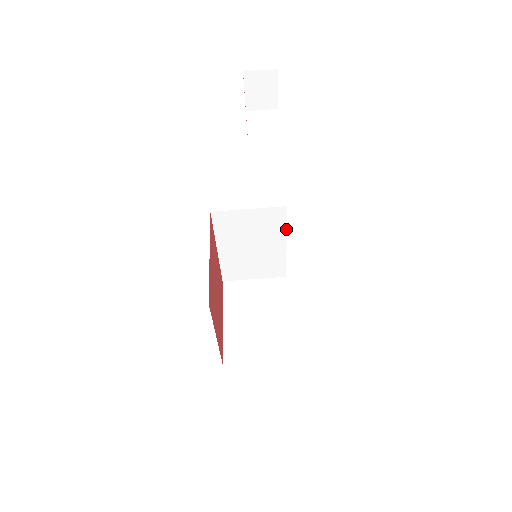
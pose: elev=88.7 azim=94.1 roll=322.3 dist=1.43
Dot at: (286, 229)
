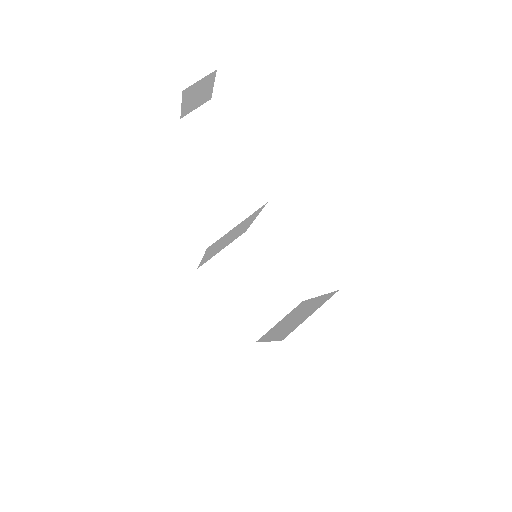
Dot at: occluded
